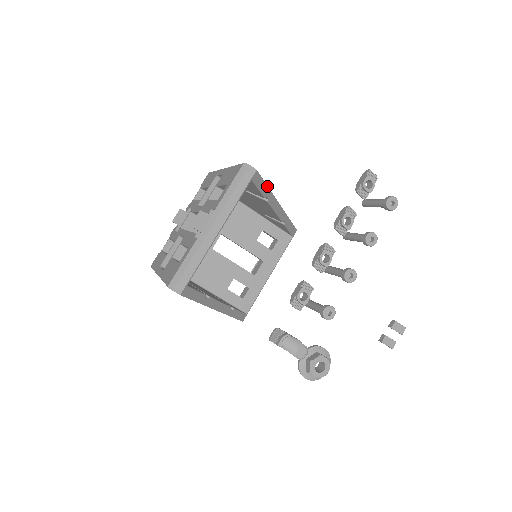
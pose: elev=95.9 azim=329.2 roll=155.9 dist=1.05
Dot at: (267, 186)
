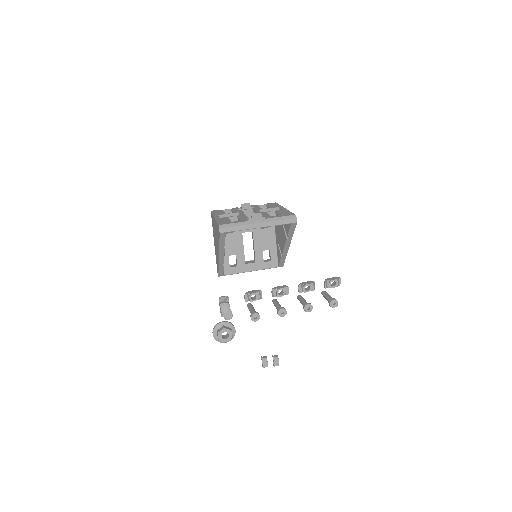
Dot at: occluded
